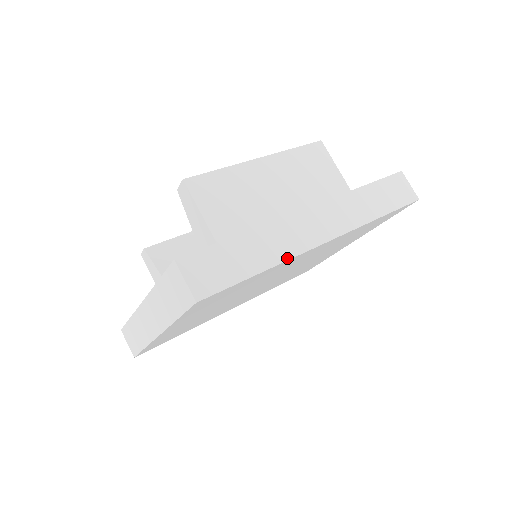
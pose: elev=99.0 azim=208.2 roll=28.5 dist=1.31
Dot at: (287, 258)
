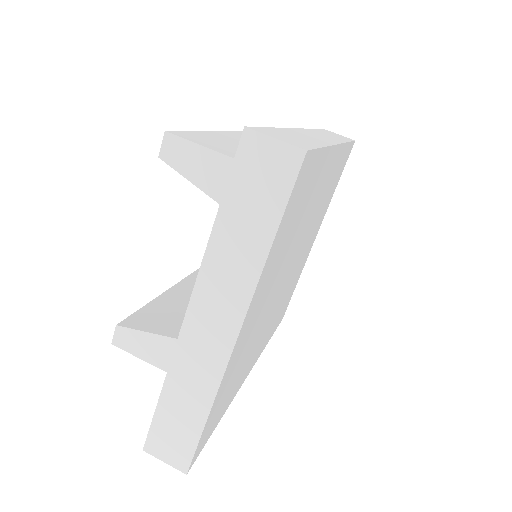
Dot at: (329, 145)
